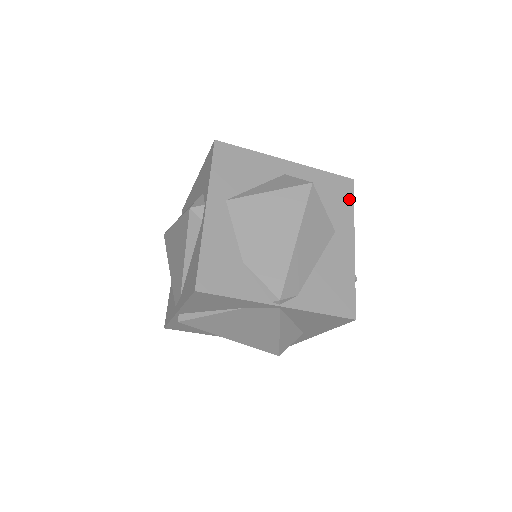
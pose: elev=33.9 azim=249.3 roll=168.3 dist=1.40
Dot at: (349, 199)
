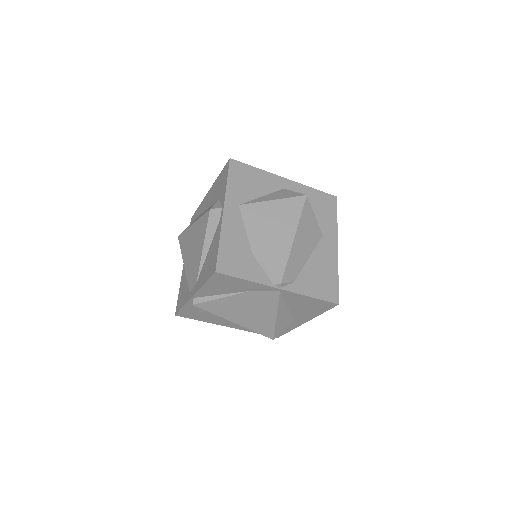
Dot at: (333, 212)
